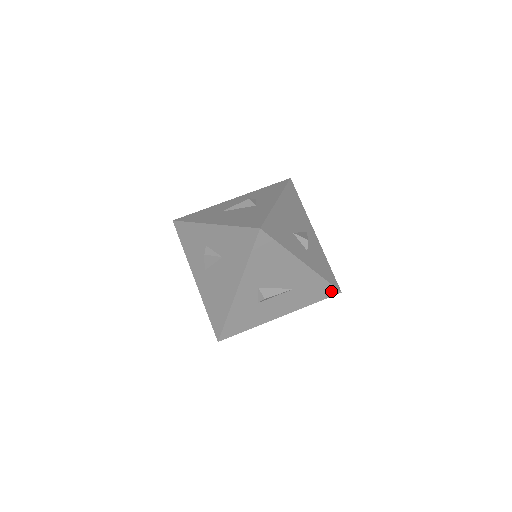
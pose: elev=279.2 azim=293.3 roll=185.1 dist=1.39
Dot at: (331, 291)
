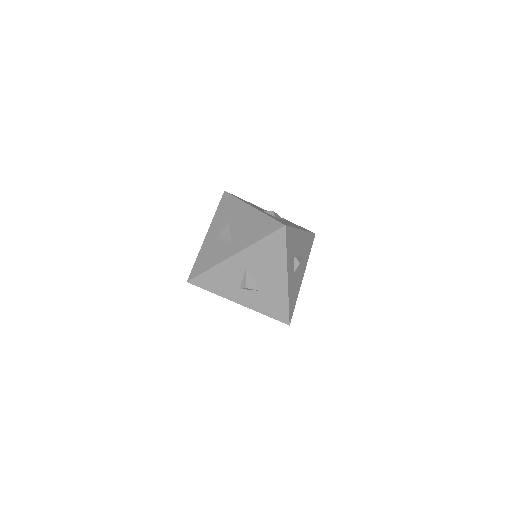
Dot at: occluded
